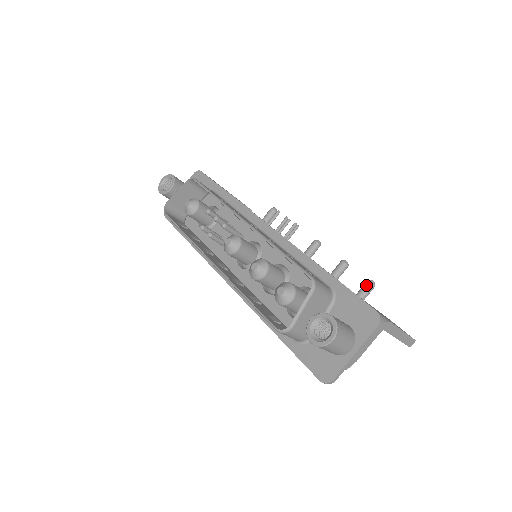
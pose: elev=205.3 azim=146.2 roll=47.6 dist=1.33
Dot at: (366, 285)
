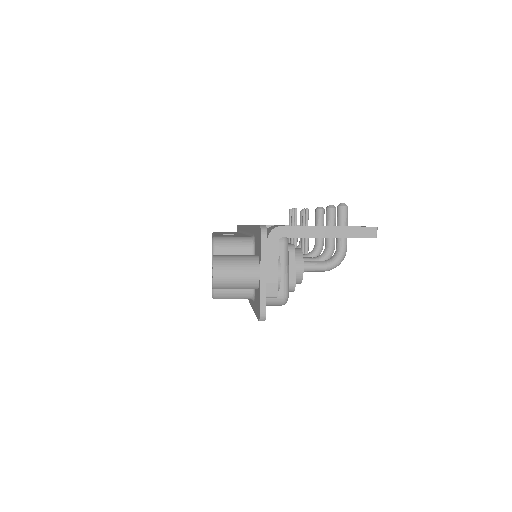
Dot at: occluded
